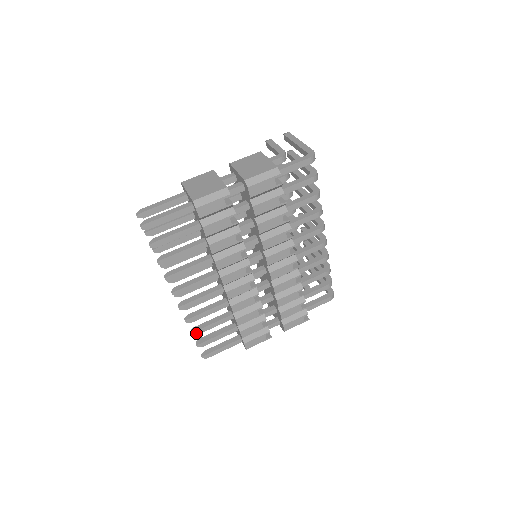
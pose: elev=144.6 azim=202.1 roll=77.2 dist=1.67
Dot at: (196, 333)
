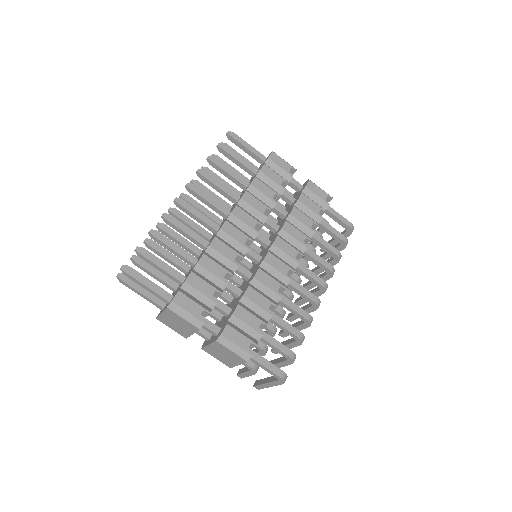
Dot at: (155, 233)
